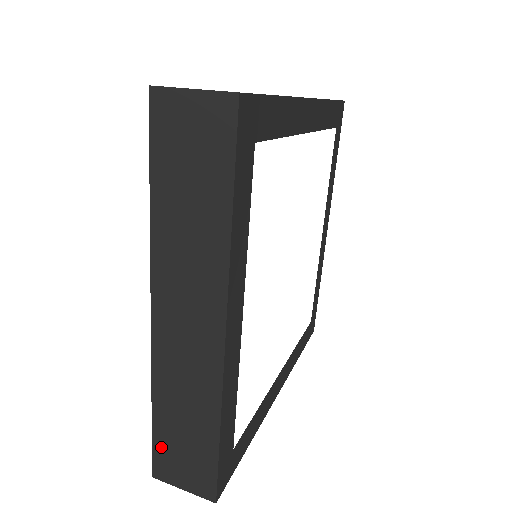
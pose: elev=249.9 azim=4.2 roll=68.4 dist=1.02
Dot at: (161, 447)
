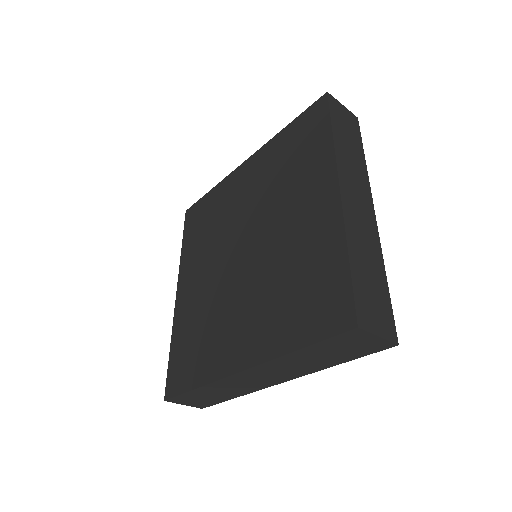
Dot at: (185, 396)
